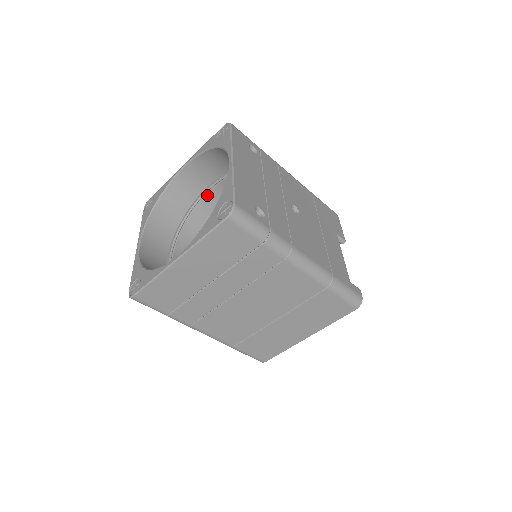
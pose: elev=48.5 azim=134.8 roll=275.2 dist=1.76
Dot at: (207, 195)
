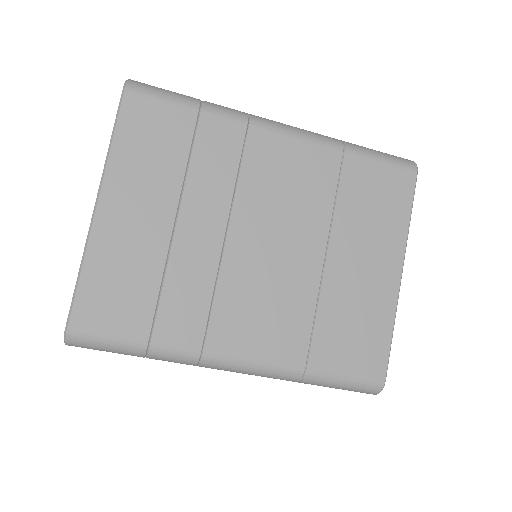
Dot at: occluded
